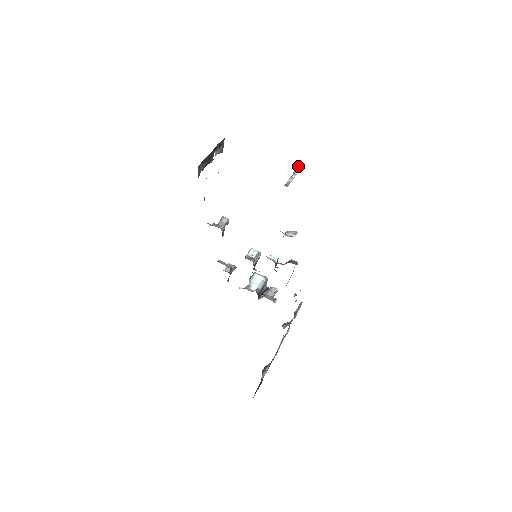
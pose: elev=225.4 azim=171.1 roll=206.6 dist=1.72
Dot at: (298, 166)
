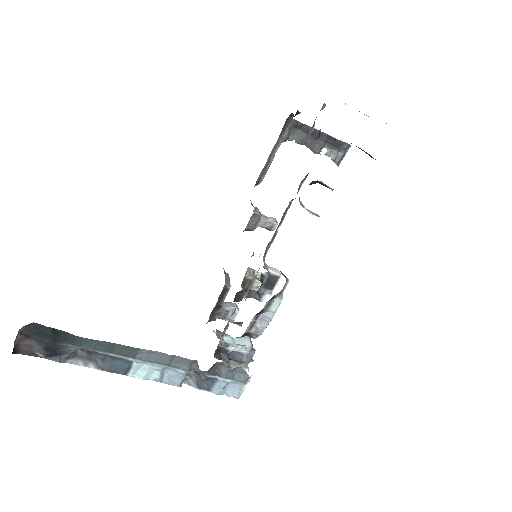
Dot at: occluded
